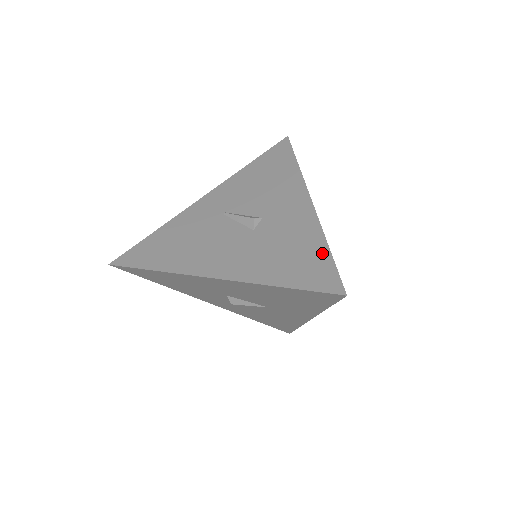
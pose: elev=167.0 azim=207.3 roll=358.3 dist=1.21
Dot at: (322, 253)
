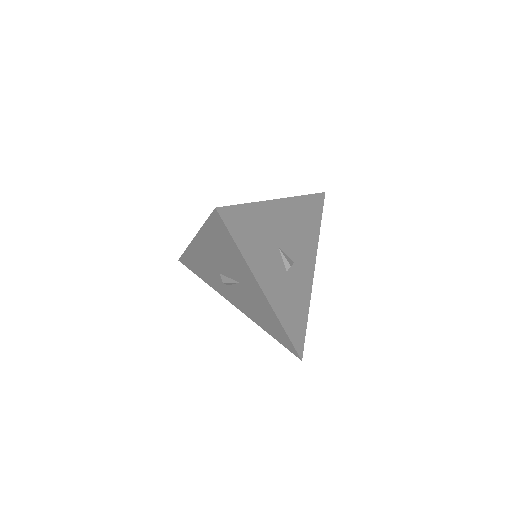
Dot at: occluded
